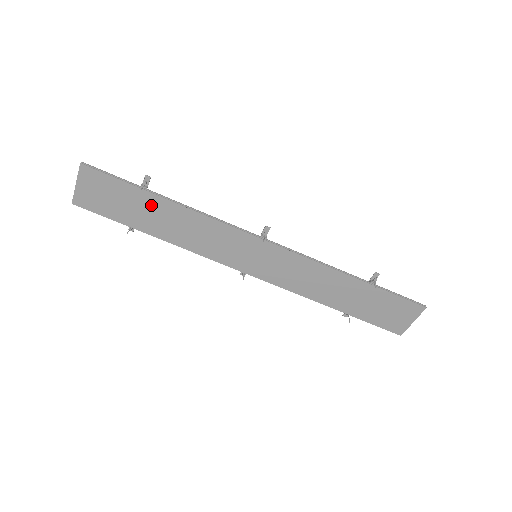
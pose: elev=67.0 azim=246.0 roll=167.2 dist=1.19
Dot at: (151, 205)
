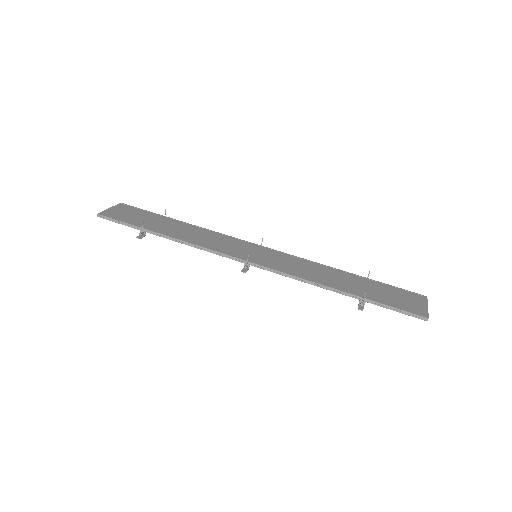
Dot at: (168, 222)
